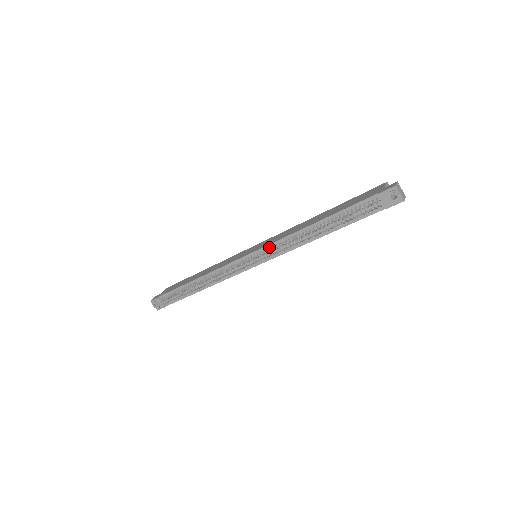
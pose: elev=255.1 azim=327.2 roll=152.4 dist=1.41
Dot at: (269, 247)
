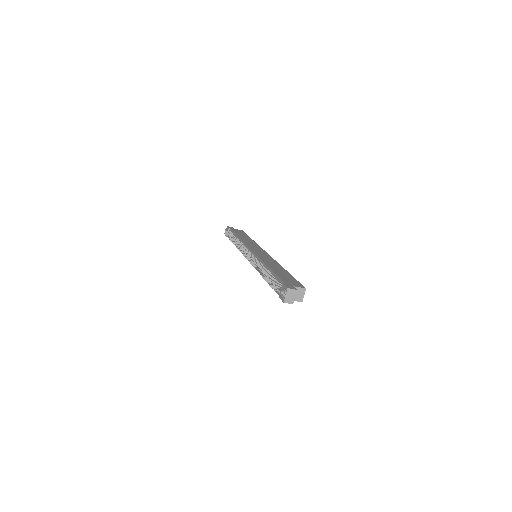
Dot at: (255, 256)
